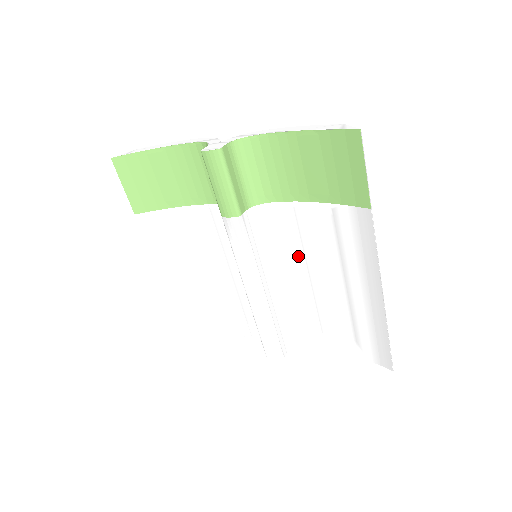
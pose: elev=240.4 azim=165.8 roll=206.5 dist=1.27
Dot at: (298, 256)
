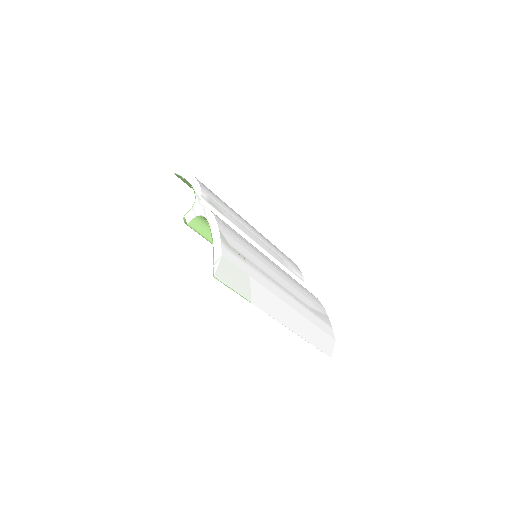
Dot at: occluded
